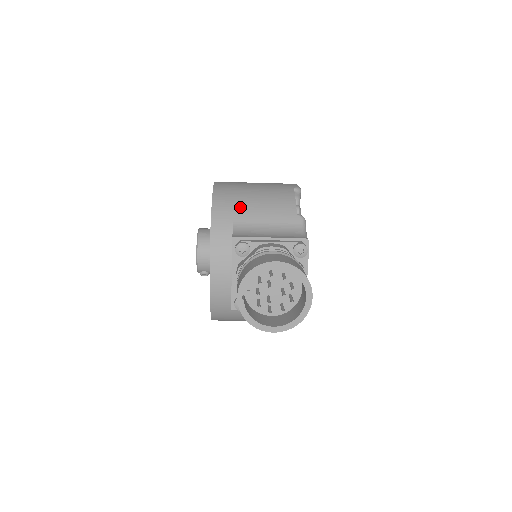
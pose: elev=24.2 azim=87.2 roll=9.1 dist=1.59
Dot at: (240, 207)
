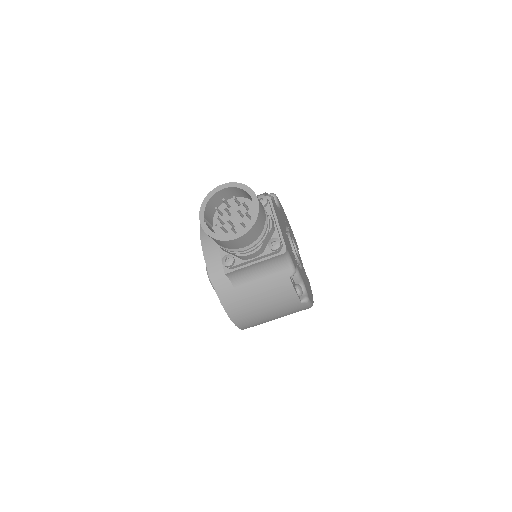
Dot at: occluded
